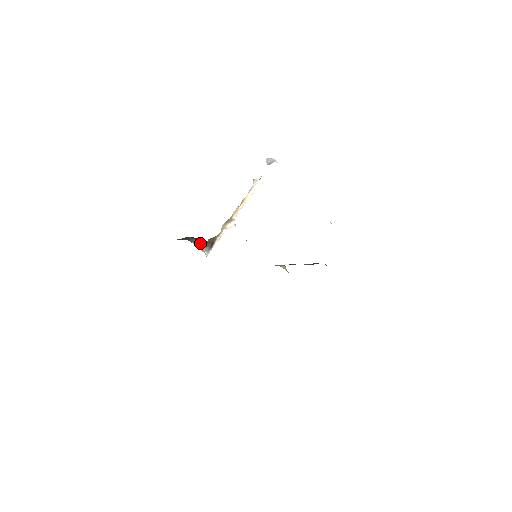
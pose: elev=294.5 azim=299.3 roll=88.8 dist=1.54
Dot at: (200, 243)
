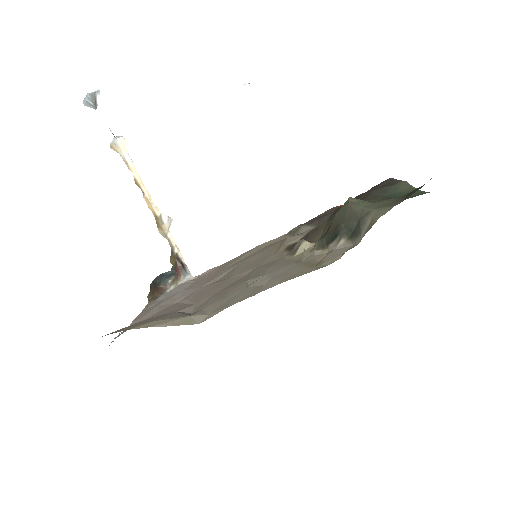
Dot at: (172, 279)
